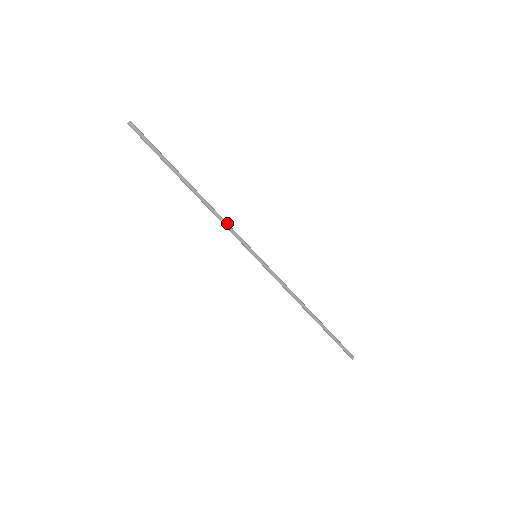
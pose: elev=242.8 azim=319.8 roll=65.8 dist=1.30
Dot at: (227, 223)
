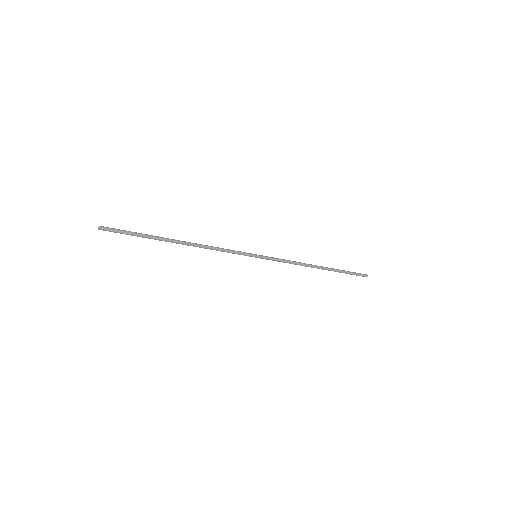
Dot at: (220, 248)
